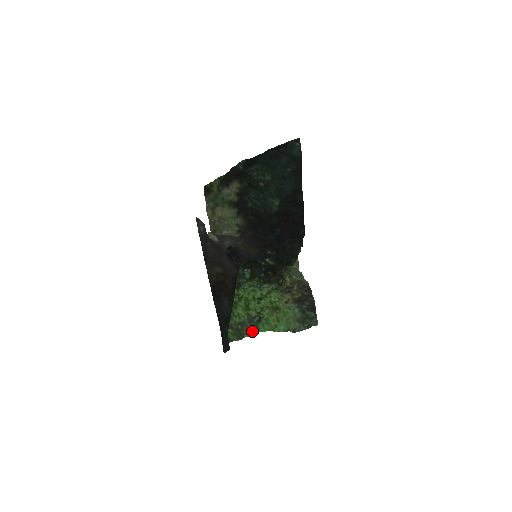
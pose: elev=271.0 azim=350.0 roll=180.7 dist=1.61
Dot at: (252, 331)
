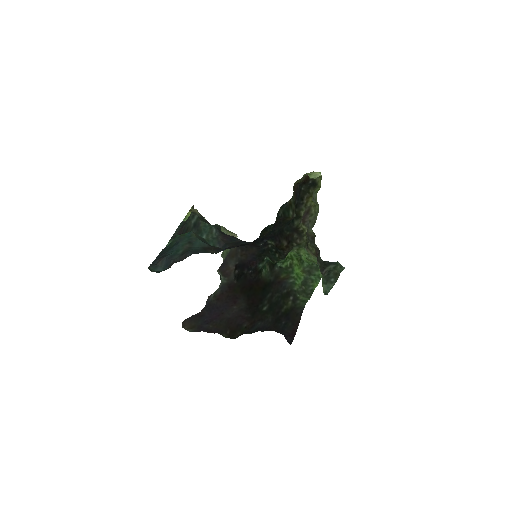
Dot at: (317, 279)
